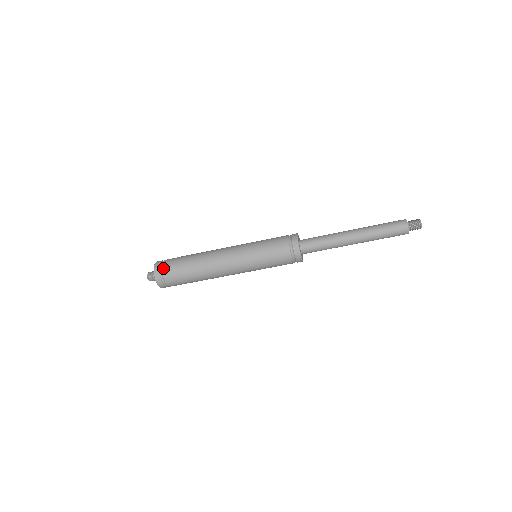
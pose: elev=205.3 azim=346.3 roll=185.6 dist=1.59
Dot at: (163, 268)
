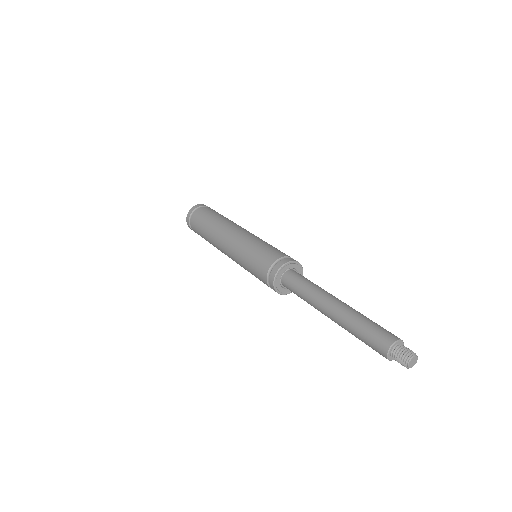
Dot at: (191, 224)
